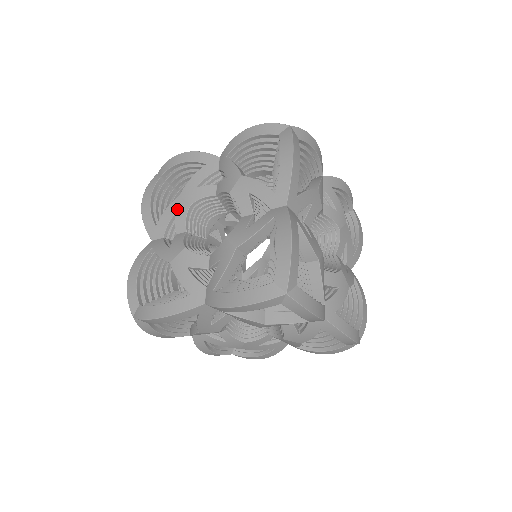
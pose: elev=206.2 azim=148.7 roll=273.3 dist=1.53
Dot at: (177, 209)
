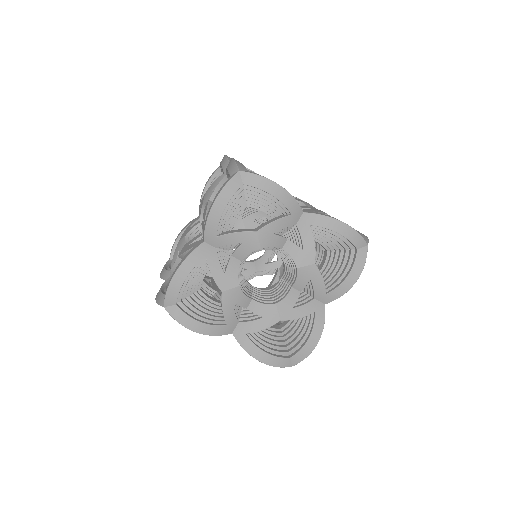
Dot at: (247, 242)
